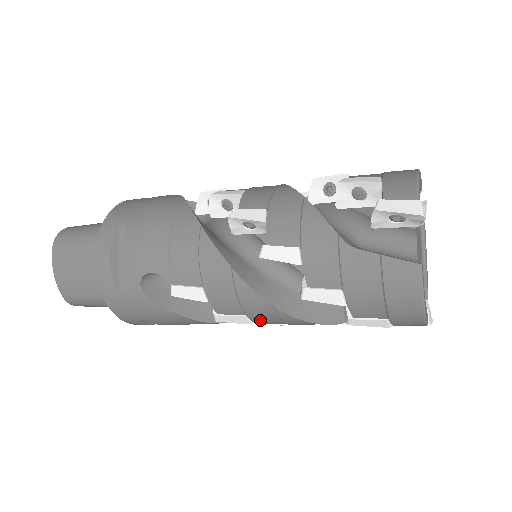
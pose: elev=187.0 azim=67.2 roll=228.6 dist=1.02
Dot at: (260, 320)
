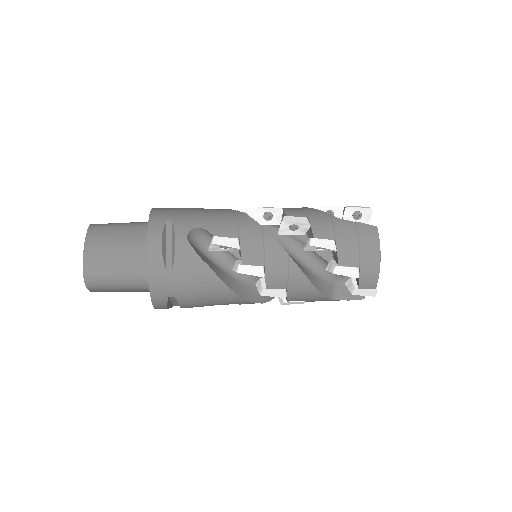
Dot at: occluded
